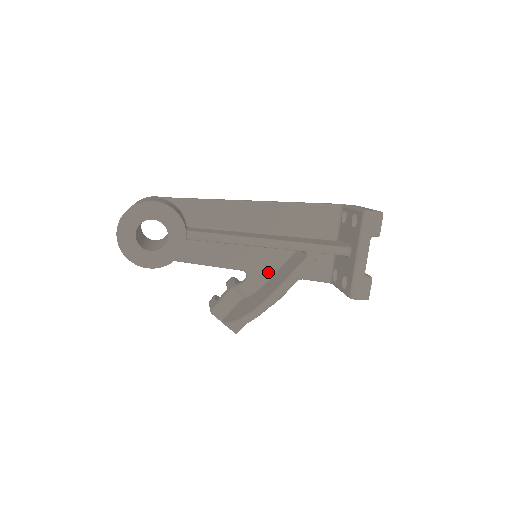
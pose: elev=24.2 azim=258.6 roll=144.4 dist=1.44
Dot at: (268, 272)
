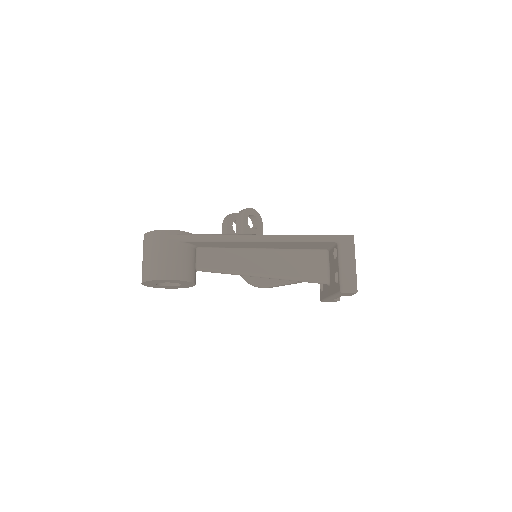
Dot at: occluded
